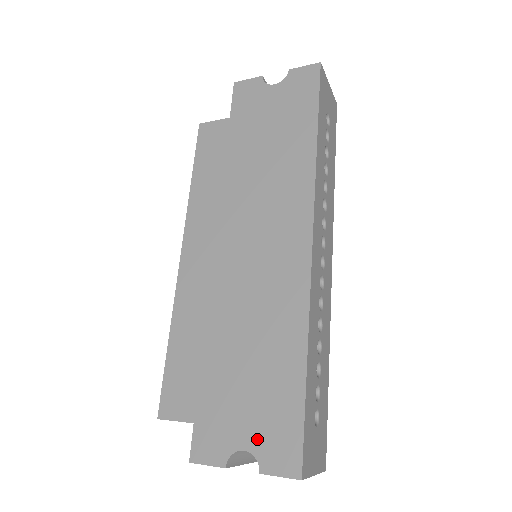
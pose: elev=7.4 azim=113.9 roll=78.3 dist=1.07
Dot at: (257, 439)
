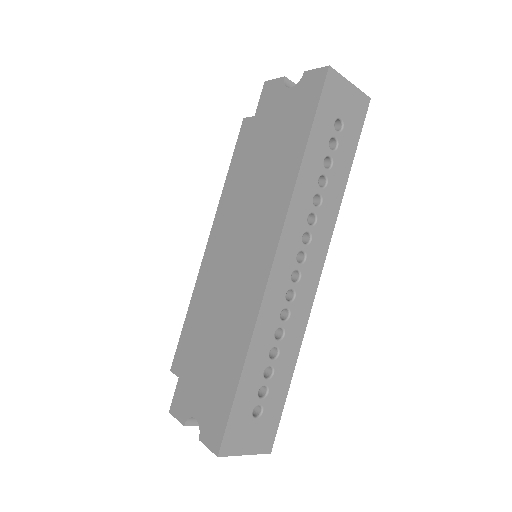
Dot at: (203, 414)
